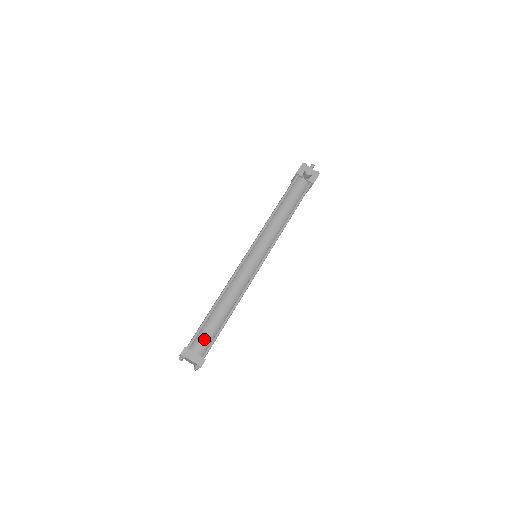
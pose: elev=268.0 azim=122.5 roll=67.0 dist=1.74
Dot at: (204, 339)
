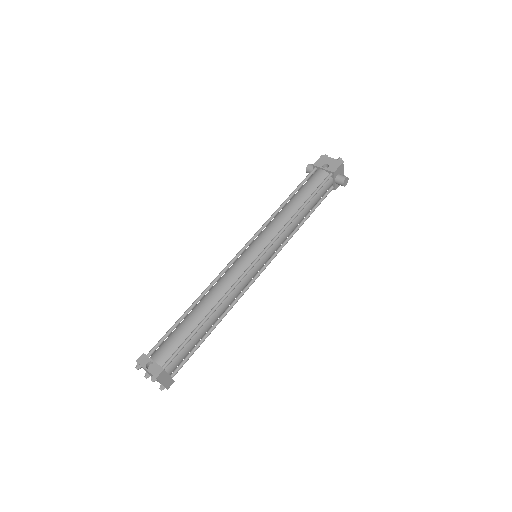
Dot at: (182, 358)
